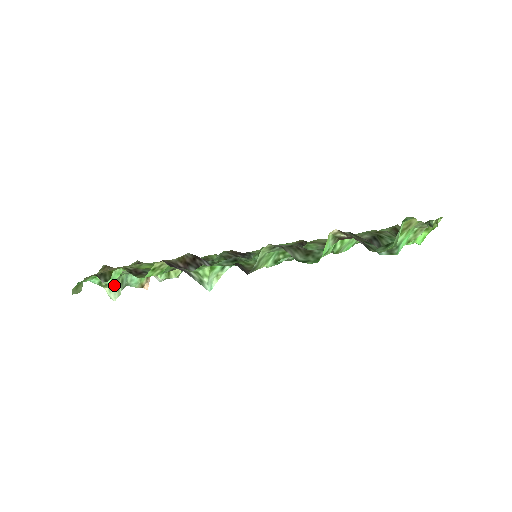
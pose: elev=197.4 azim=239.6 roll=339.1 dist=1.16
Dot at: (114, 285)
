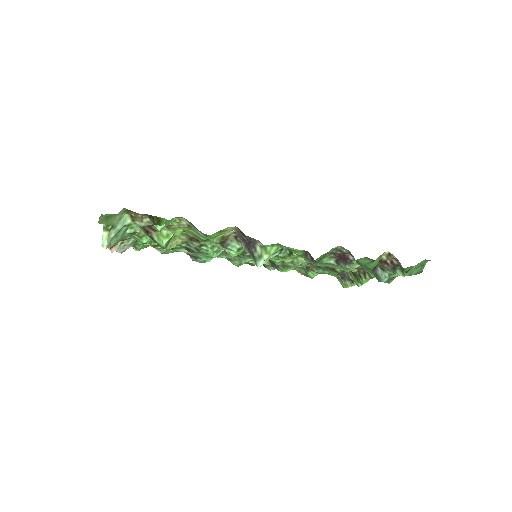
Dot at: (114, 233)
